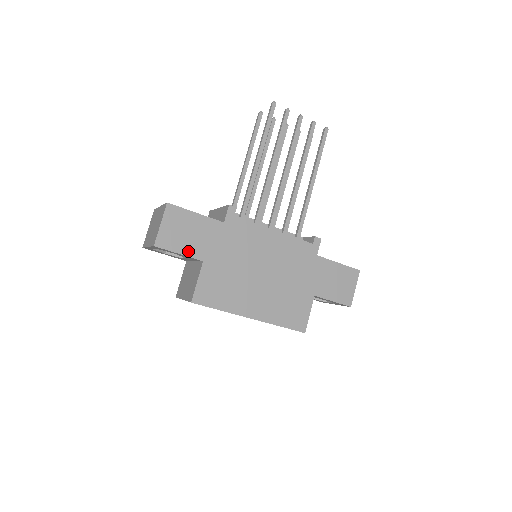
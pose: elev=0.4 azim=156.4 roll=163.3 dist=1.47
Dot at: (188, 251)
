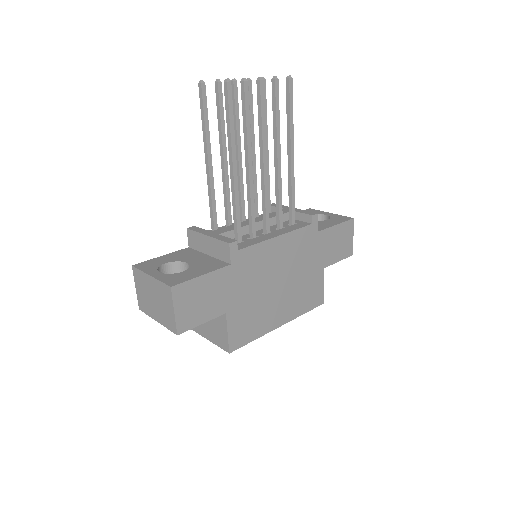
Dot at: (209, 315)
